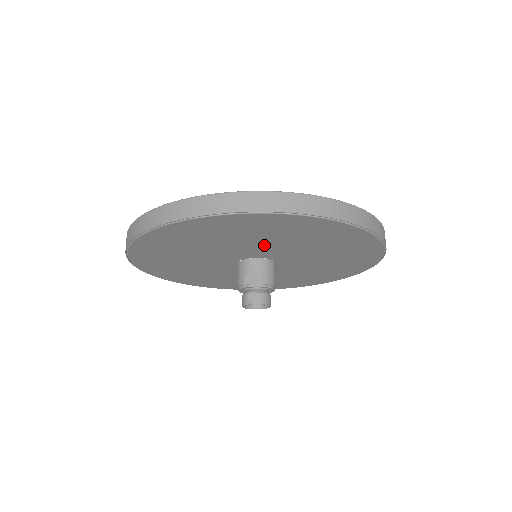
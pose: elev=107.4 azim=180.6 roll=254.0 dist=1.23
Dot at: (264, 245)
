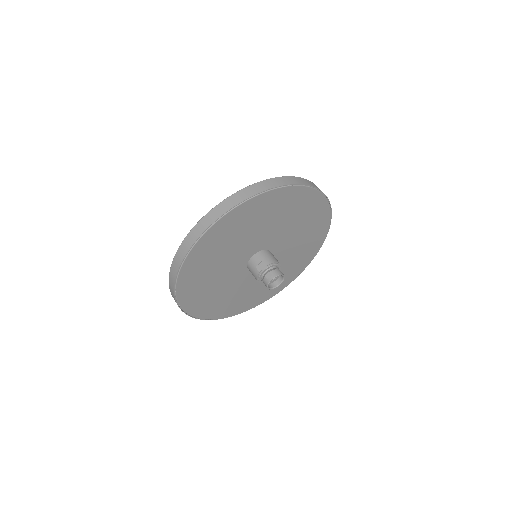
Dot at: (253, 237)
